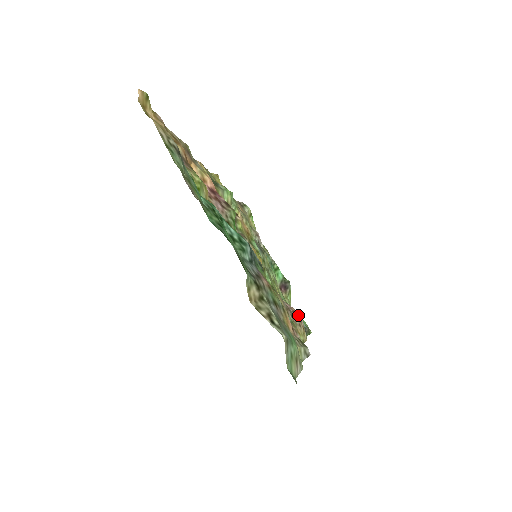
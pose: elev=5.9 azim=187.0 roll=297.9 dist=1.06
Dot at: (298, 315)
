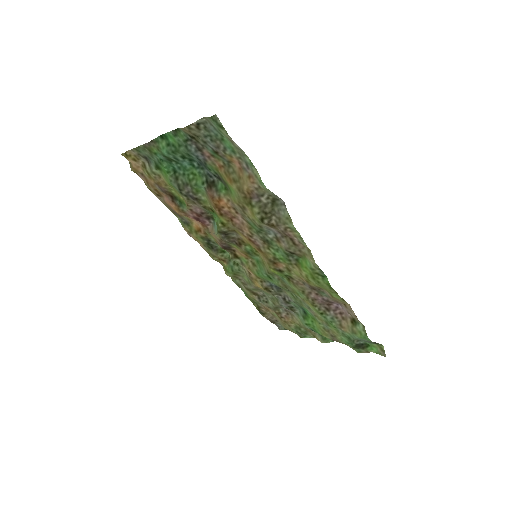
Dot at: (335, 303)
